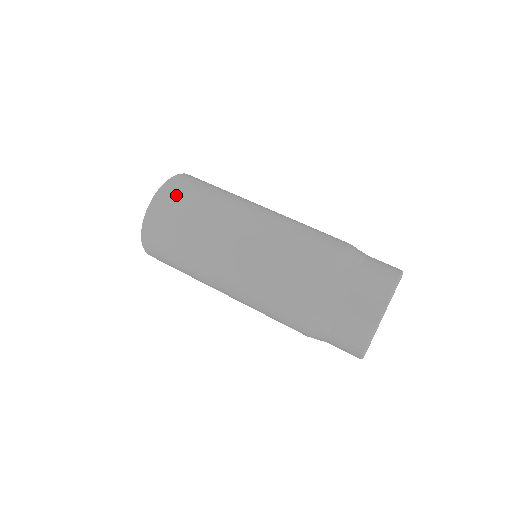
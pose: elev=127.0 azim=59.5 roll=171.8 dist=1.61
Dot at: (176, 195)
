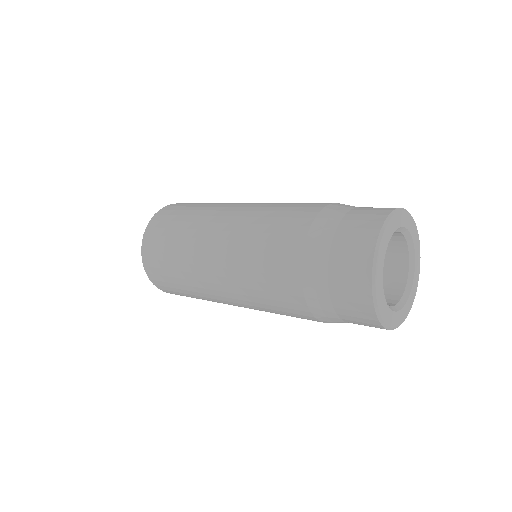
Dot at: (177, 207)
